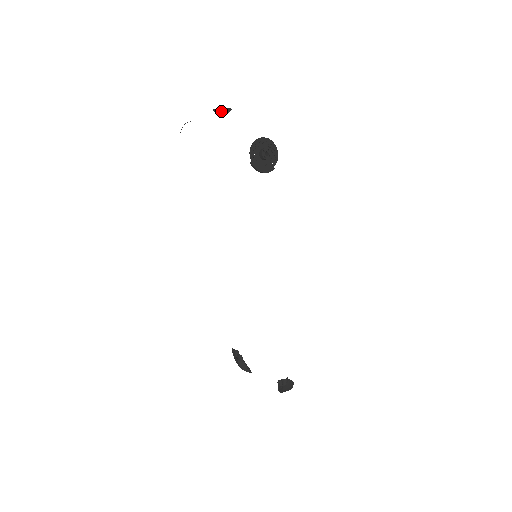
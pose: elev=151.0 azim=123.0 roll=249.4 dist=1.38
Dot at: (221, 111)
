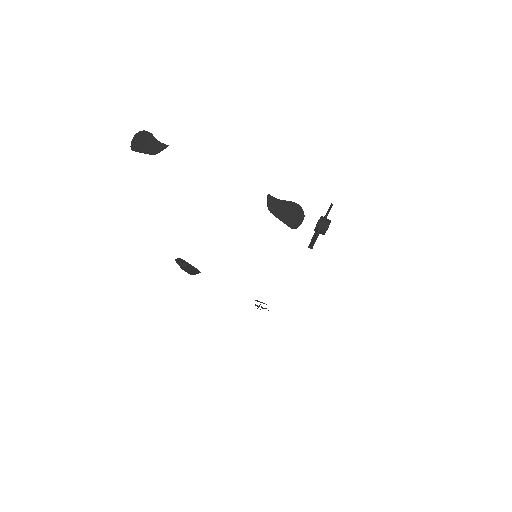
Dot at: (290, 220)
